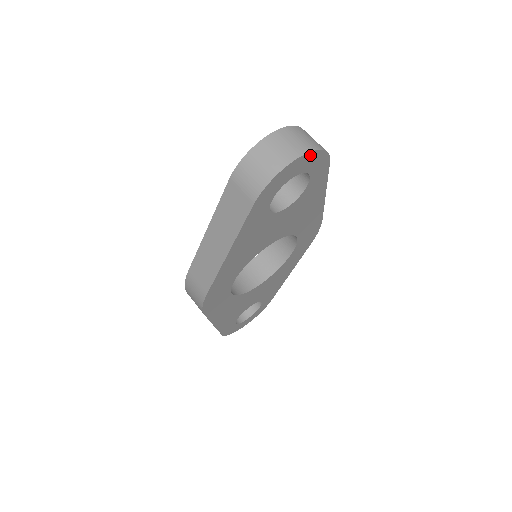
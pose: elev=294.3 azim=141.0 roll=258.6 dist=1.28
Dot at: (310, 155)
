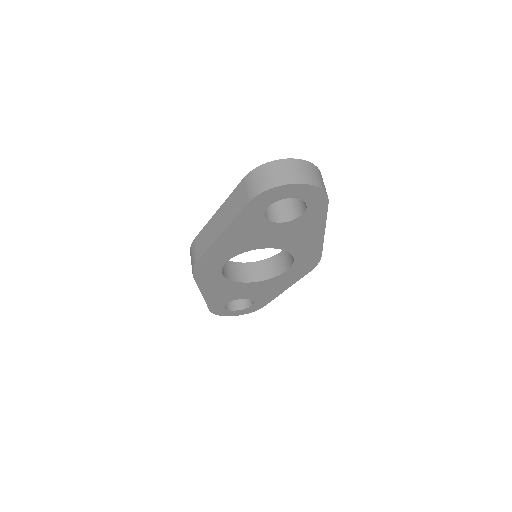
Dot at: (307, 187)
